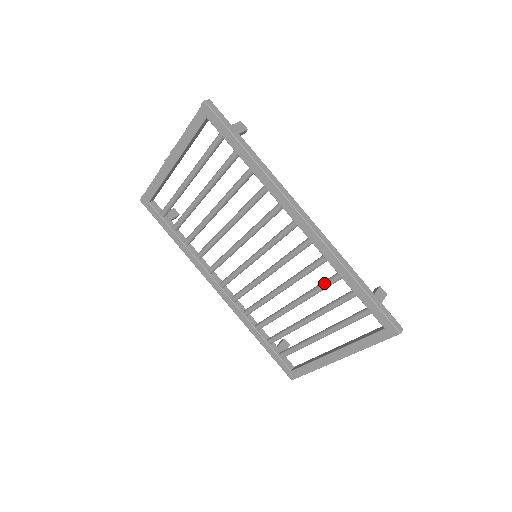
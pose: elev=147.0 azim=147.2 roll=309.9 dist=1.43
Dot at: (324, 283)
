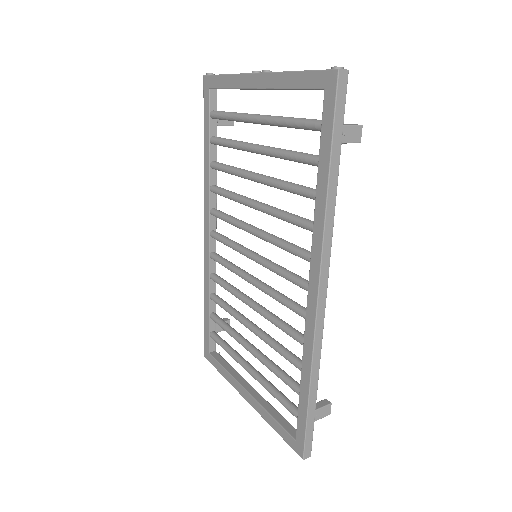
Dot at: (285, 353)
